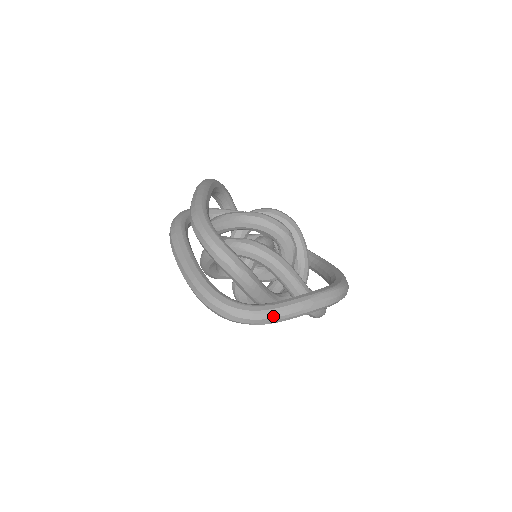
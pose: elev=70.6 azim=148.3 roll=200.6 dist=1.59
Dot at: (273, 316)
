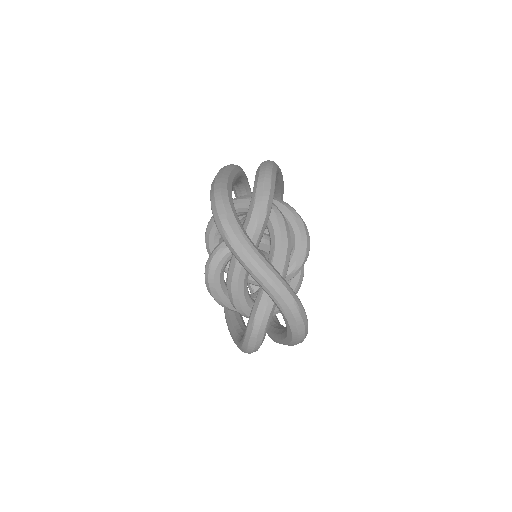
Dot at: (251, 253)
